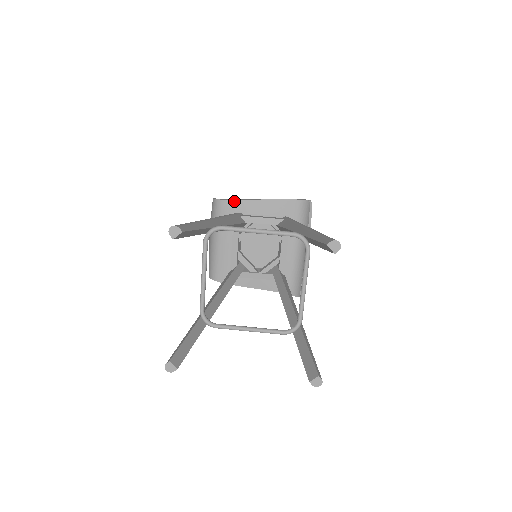
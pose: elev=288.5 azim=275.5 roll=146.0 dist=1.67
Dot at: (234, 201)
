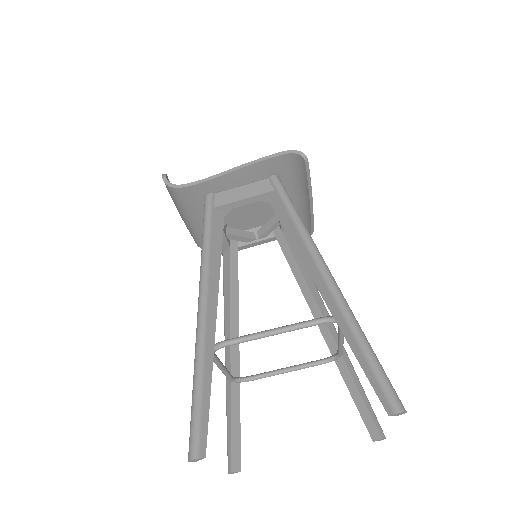
Dot at: (196, 185)
